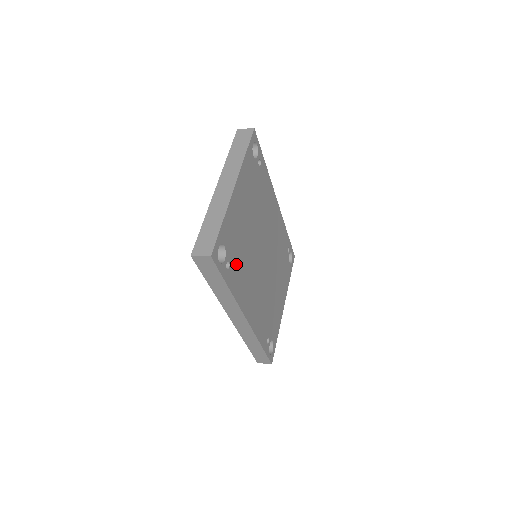
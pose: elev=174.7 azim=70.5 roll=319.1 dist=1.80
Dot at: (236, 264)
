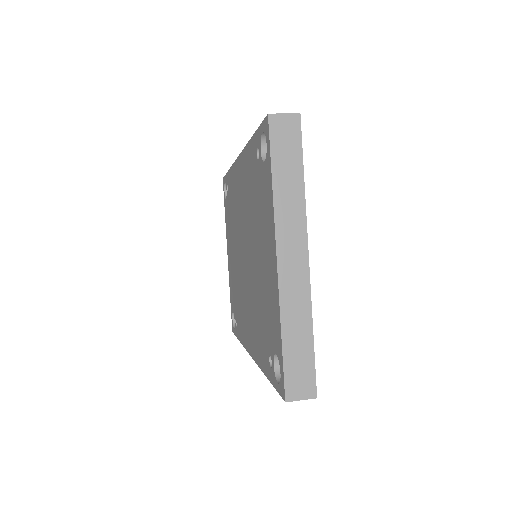
Dot at: occluded
